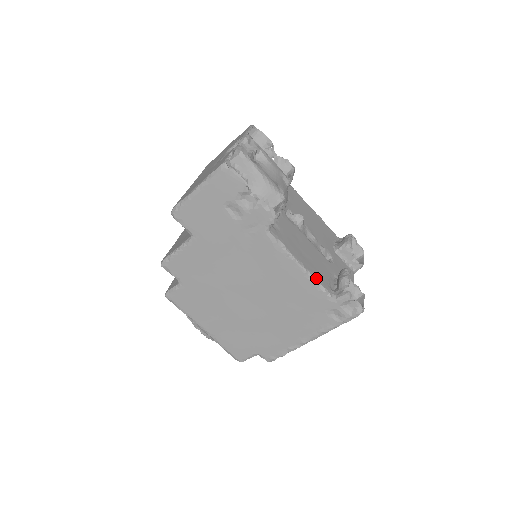
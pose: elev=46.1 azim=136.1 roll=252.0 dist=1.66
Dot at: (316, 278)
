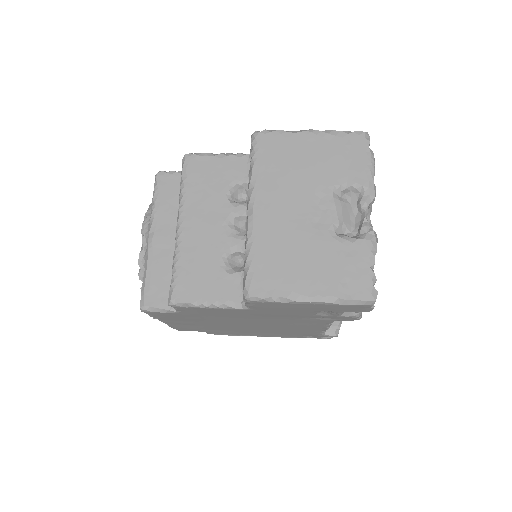
Dot at: occluded
